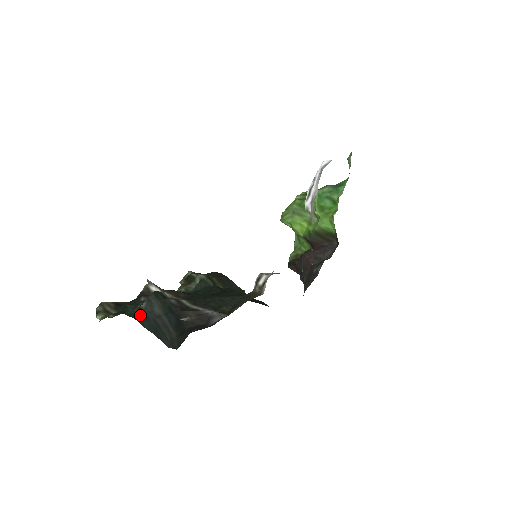
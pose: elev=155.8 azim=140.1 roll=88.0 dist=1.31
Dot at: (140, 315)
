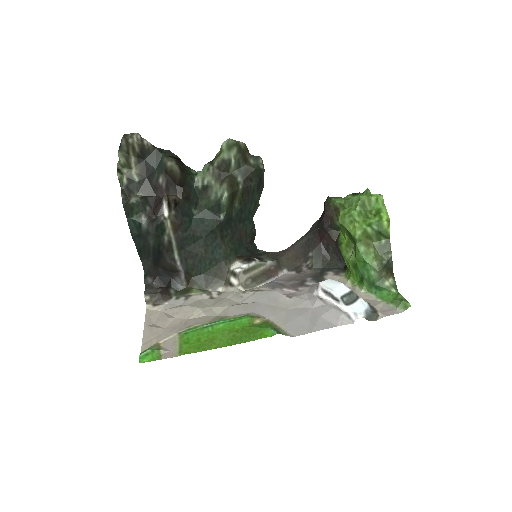
Dot at: (137, 231)
